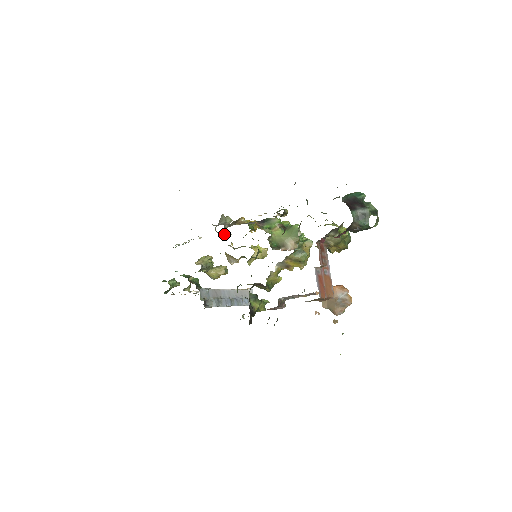
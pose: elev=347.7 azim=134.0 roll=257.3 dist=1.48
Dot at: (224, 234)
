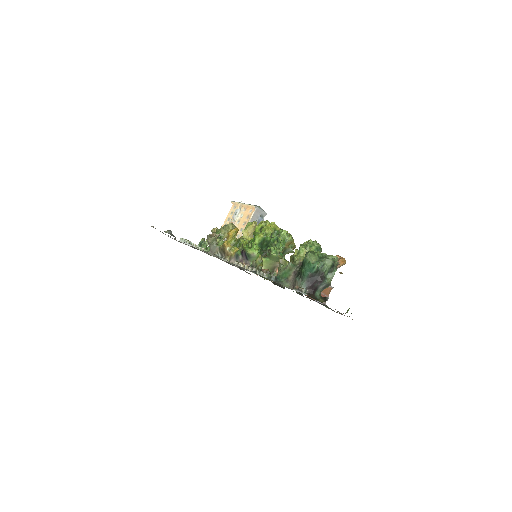
Dot at: occluded
